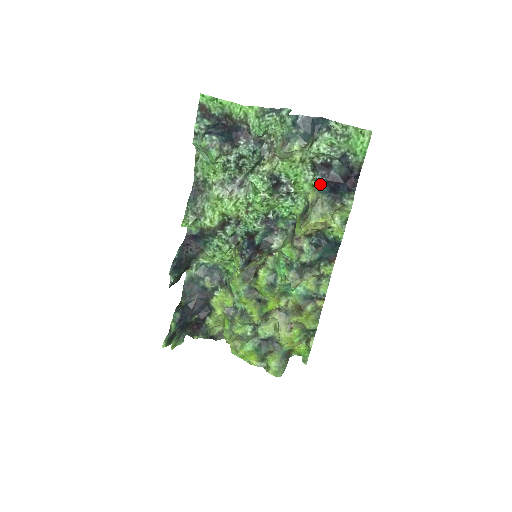
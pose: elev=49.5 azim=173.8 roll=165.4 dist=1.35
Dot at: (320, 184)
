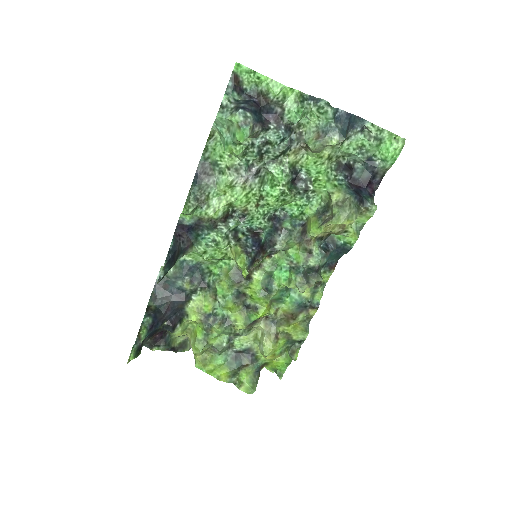
Dot at: (345, 185)
